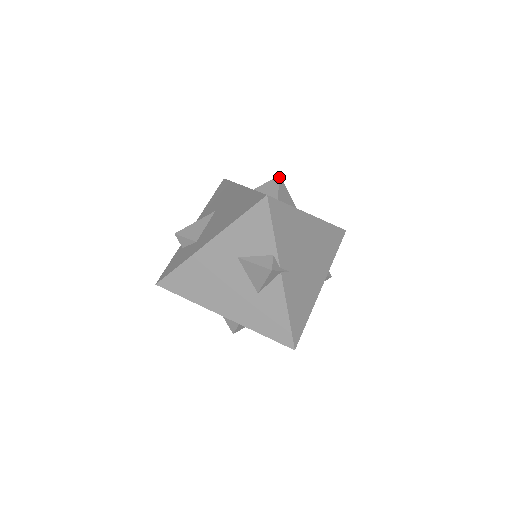
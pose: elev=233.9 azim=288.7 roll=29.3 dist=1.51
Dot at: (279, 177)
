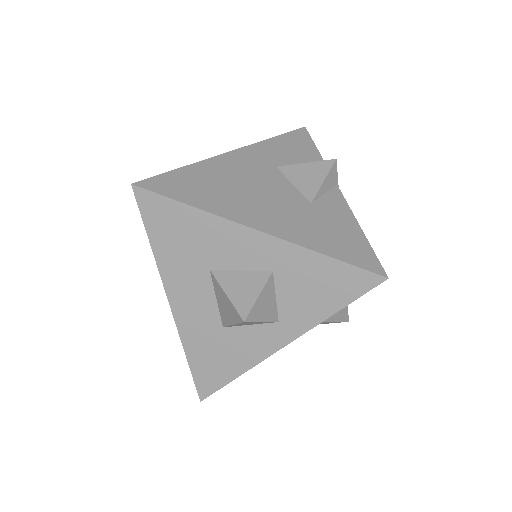
Dot at: occluded
